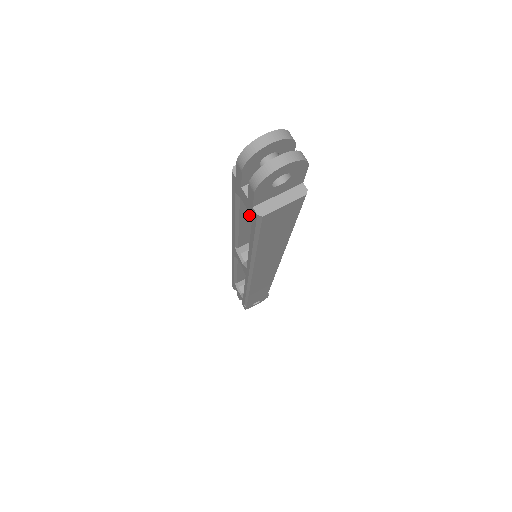
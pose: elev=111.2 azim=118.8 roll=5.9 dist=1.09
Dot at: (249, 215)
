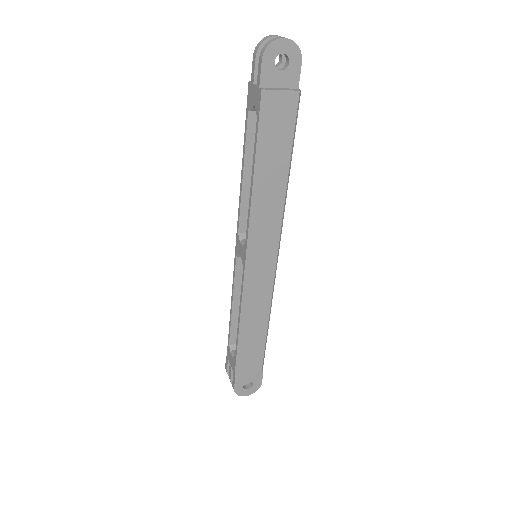
Dot at: (256, 111)
